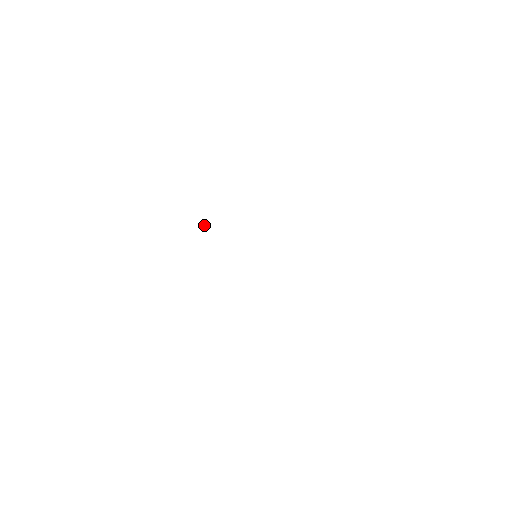
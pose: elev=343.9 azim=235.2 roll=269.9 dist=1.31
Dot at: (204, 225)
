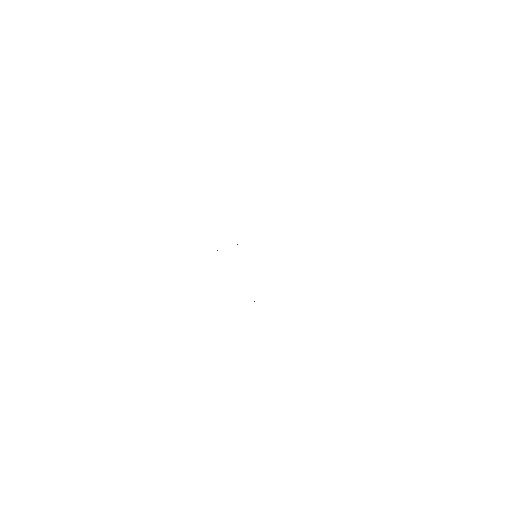
Dot at: occluded
